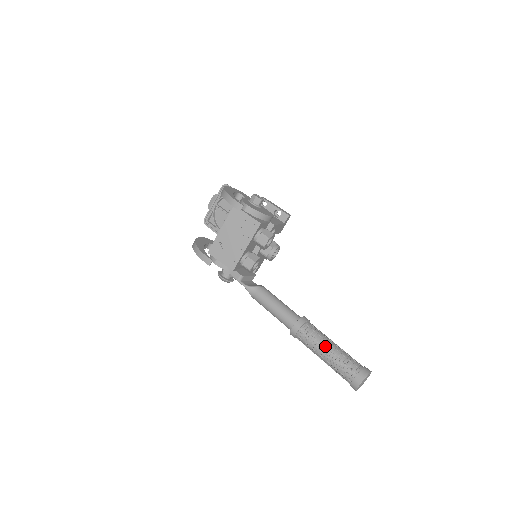
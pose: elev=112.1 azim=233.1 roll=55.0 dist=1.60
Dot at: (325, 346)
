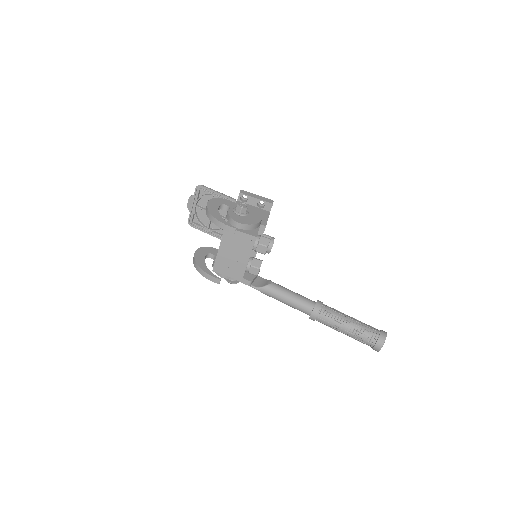
Dot at: (344, 324)
